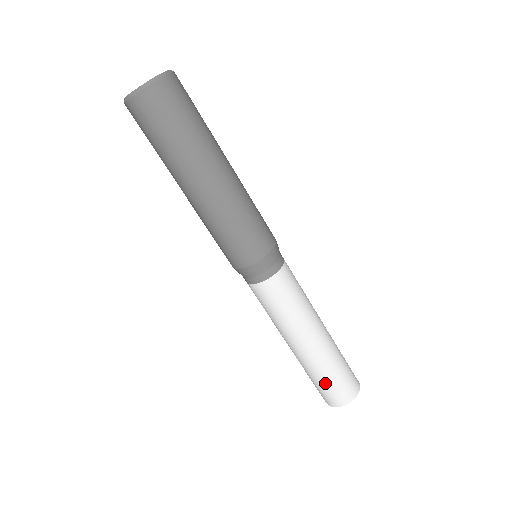
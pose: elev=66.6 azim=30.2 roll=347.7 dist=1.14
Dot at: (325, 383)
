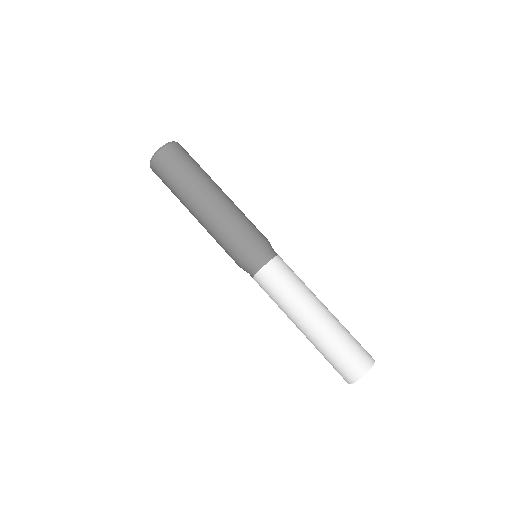
Dot at: (335, 357)
